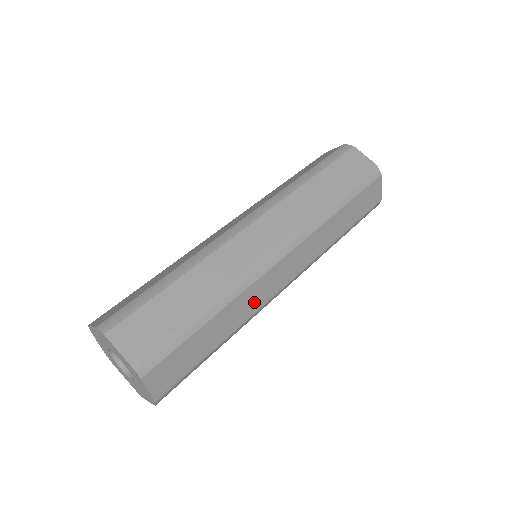
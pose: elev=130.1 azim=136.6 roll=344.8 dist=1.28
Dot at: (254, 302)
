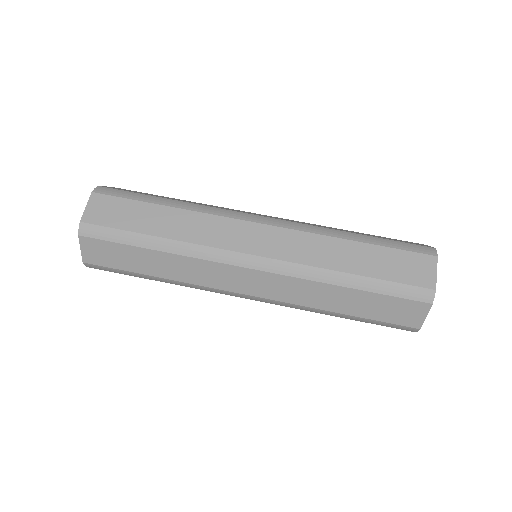
Dot at: (201, 276)
